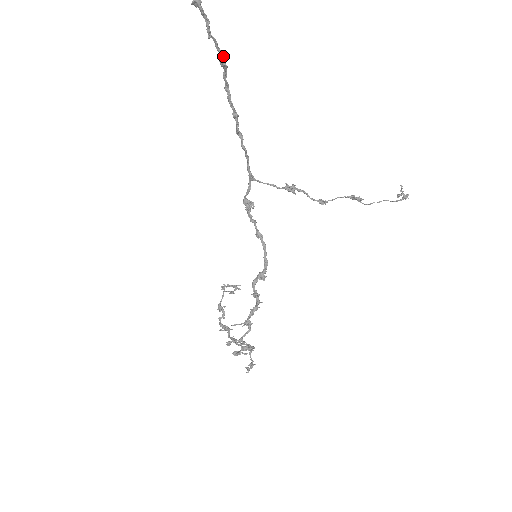
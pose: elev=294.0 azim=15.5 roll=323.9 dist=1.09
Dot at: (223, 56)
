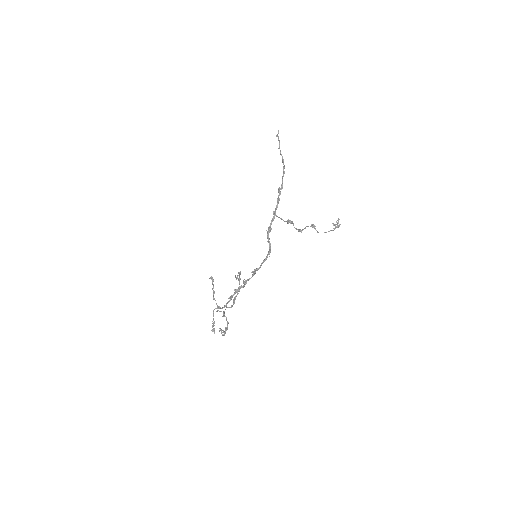
Dot at: (282, 156)
